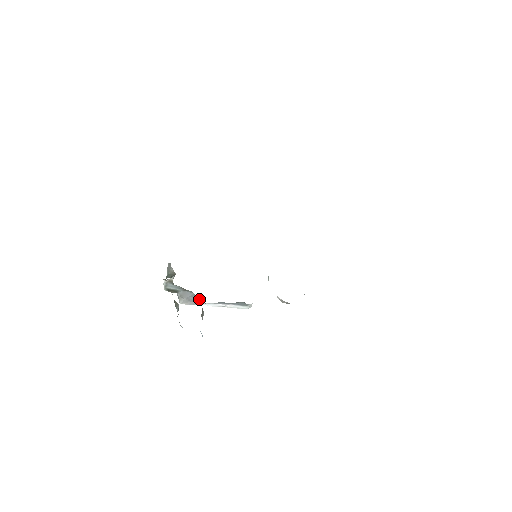
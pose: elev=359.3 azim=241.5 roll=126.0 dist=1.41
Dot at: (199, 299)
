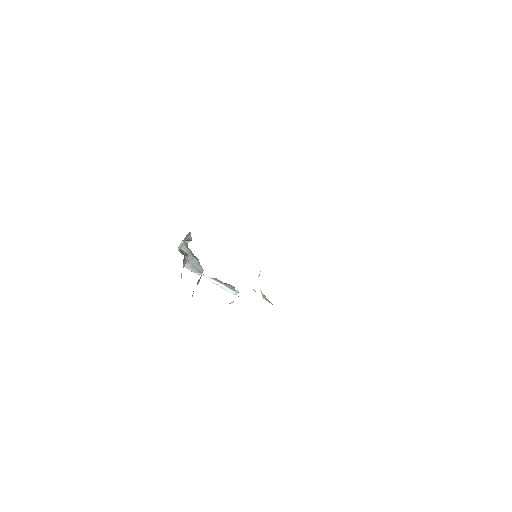
Dot at: (201, 269)
